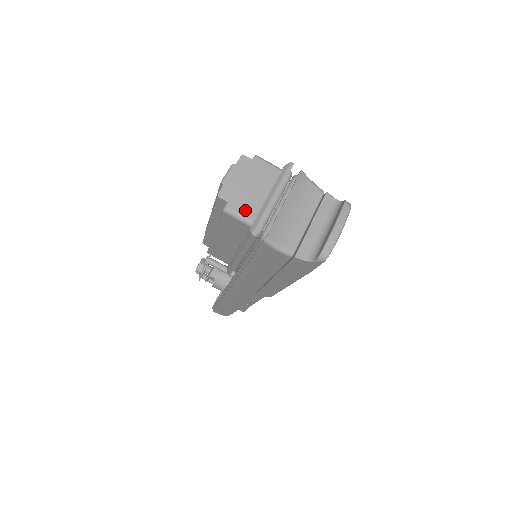
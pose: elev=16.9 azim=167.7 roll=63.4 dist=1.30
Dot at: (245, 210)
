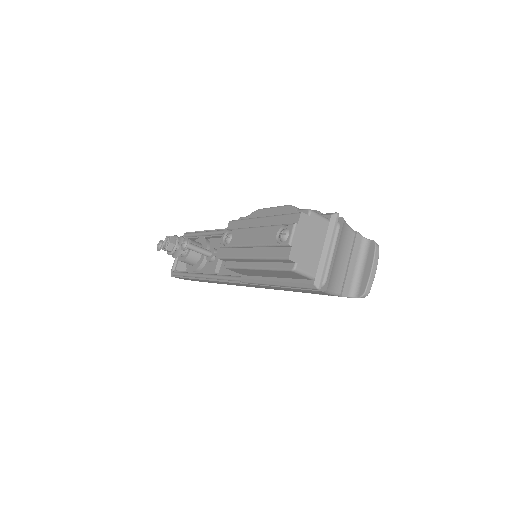
Dot at: (309, 267)
